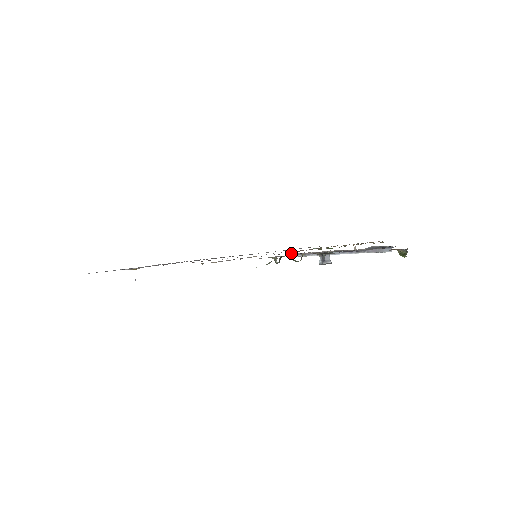
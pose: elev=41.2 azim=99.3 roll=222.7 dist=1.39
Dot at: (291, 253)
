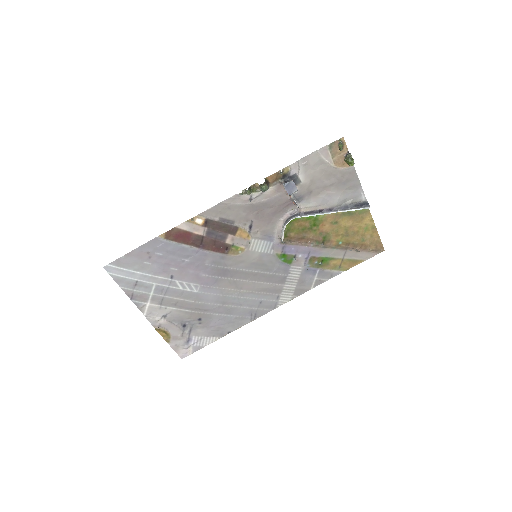
Dot at: (276, 225)
